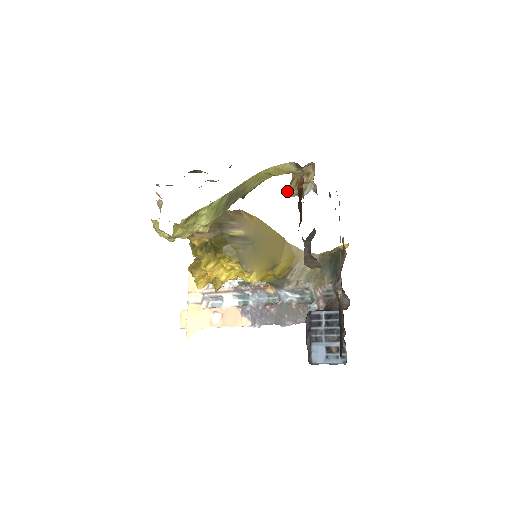
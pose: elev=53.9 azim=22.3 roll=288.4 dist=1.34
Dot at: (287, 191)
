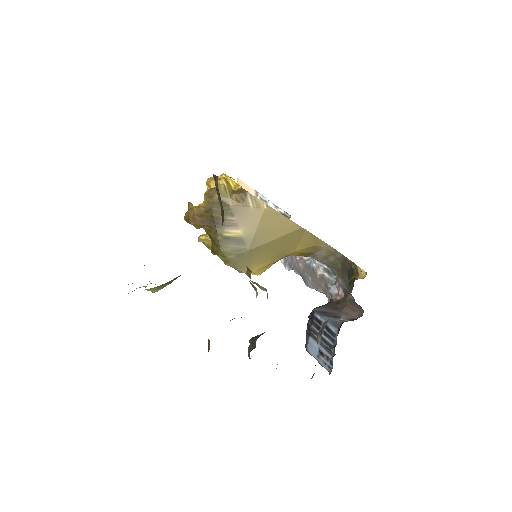
Dot at: (246, 271)
